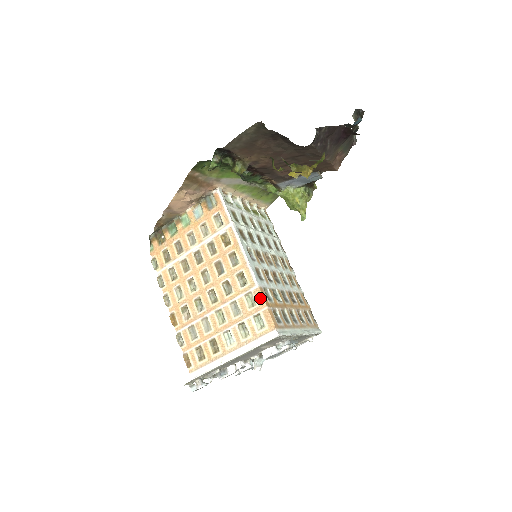
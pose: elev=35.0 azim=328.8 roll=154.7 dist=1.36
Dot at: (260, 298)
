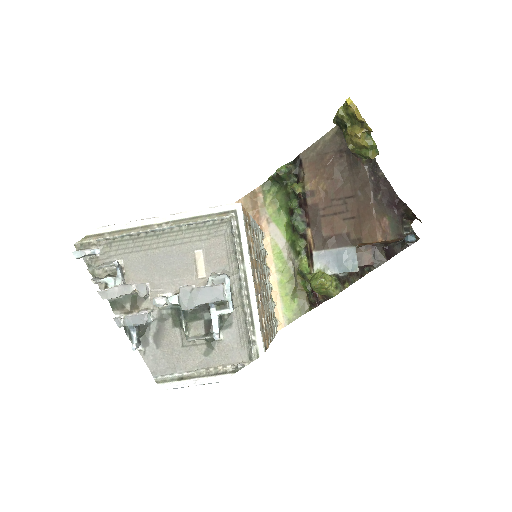
Dot at: occluded
